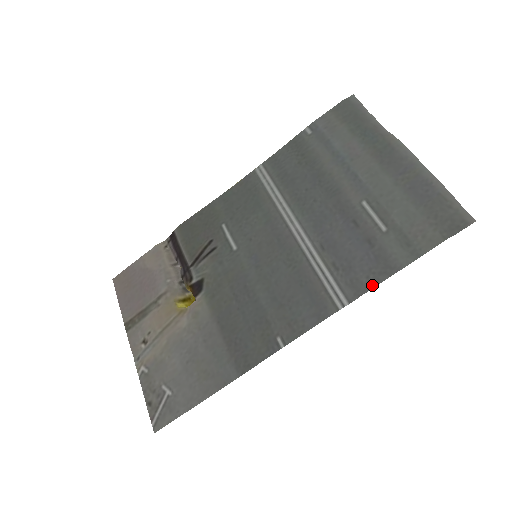
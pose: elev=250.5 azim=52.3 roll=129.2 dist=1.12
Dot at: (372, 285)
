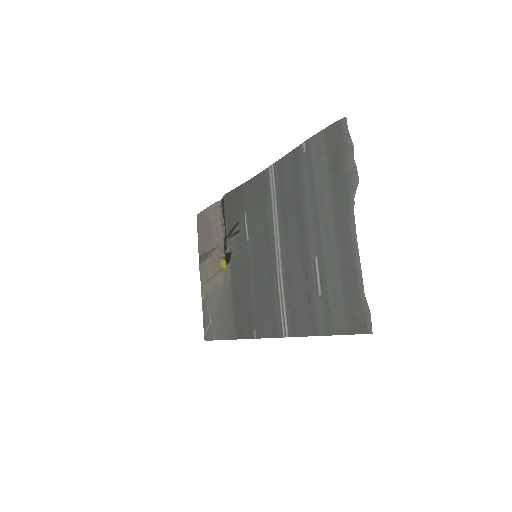
Dot at: (302, 334)
